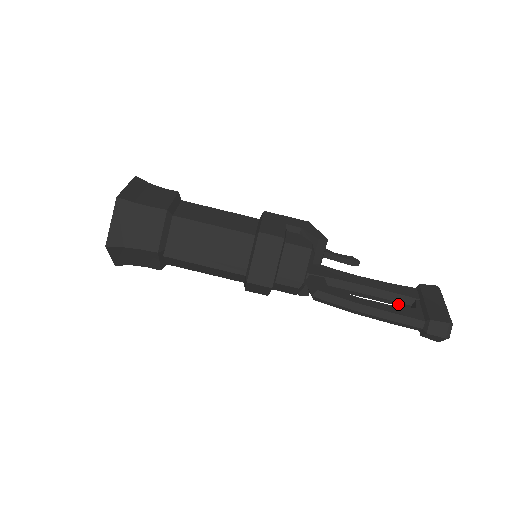
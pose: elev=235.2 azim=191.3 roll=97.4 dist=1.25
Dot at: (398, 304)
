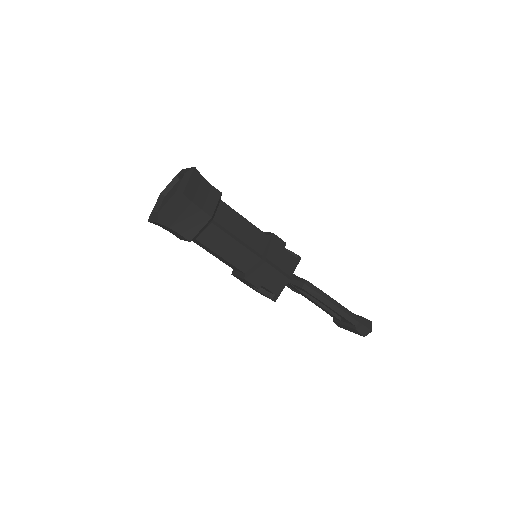
Dot at: (335, 314)
